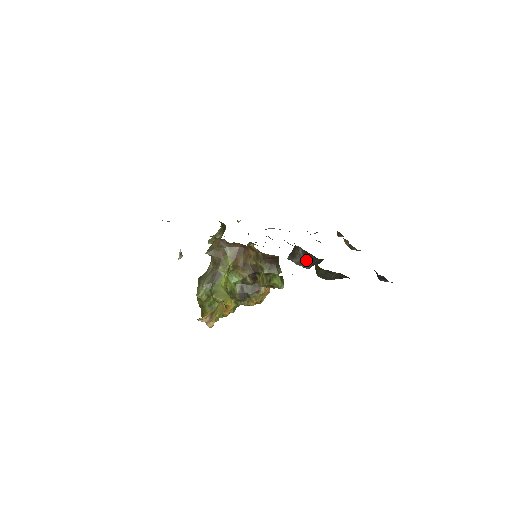
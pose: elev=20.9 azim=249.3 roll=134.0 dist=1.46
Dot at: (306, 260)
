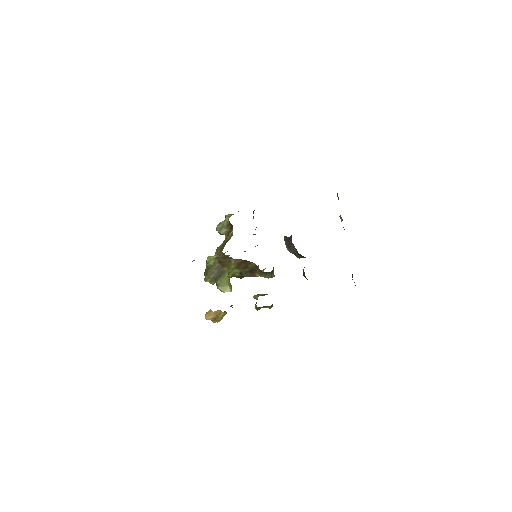
Dot at: (298, 255)
